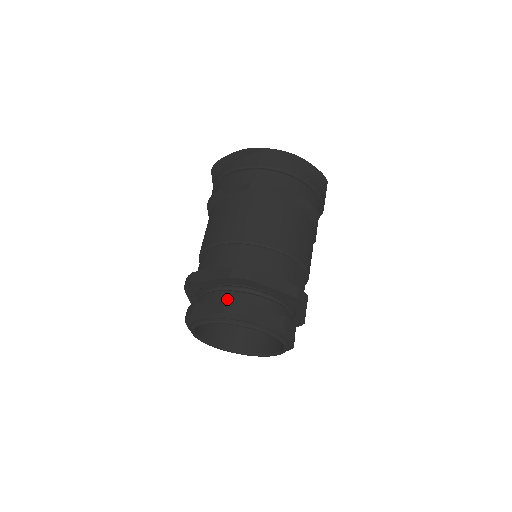
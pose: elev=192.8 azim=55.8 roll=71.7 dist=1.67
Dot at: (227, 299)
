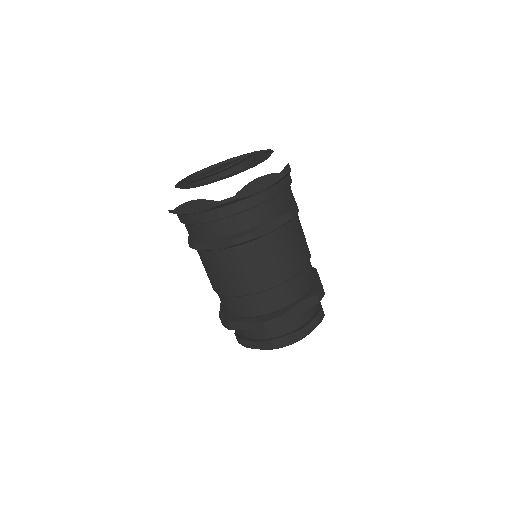
Dot at: (268, 333)
